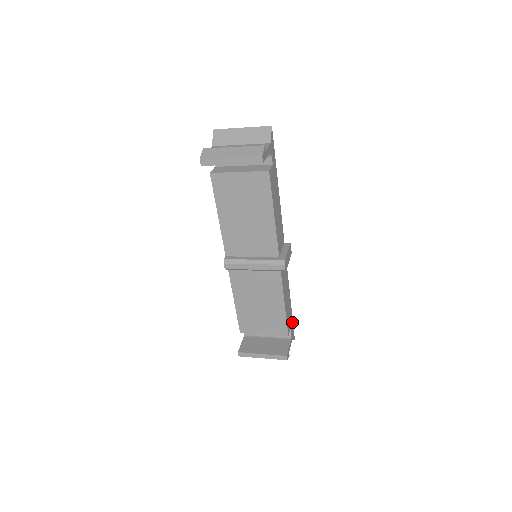
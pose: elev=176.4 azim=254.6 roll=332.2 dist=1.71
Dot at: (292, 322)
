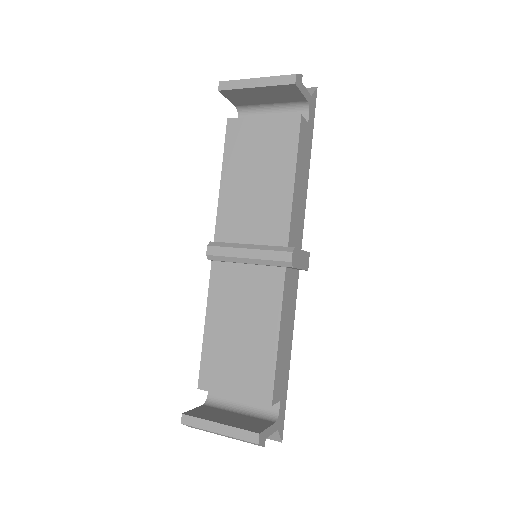
Dot at: (285, 400)
